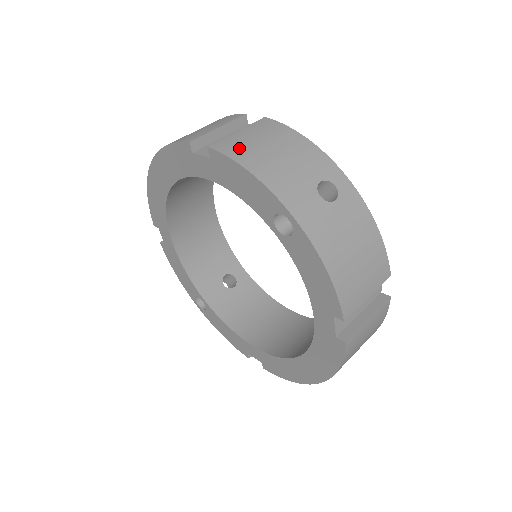
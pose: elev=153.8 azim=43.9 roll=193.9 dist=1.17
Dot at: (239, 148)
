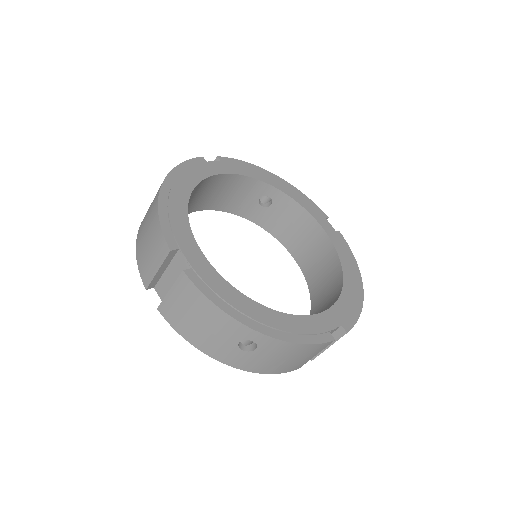
Dot at: (175, 318)
